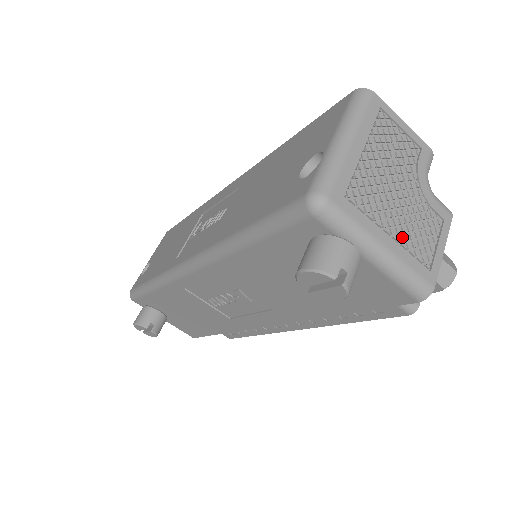
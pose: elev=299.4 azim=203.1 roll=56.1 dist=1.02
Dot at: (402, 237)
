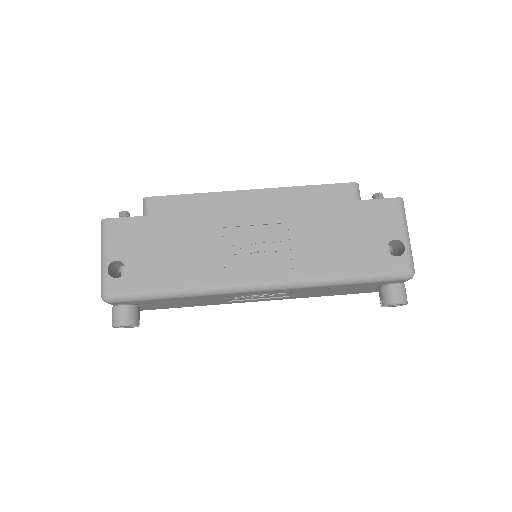
Dot at: occluded
